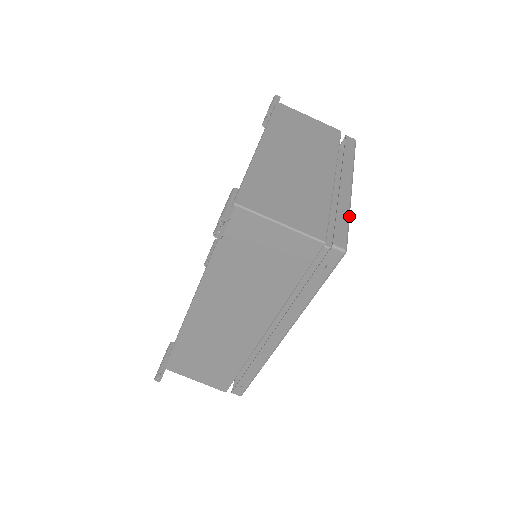
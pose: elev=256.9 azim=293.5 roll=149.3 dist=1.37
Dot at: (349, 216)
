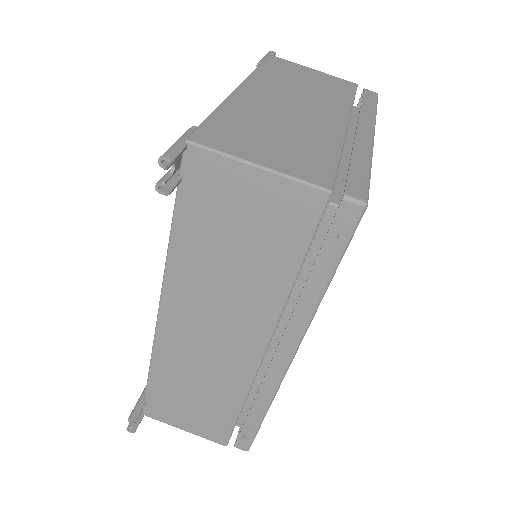
Dot at: (370, 164)
